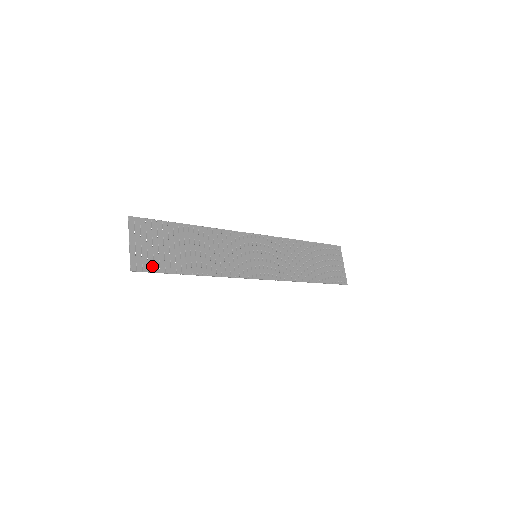
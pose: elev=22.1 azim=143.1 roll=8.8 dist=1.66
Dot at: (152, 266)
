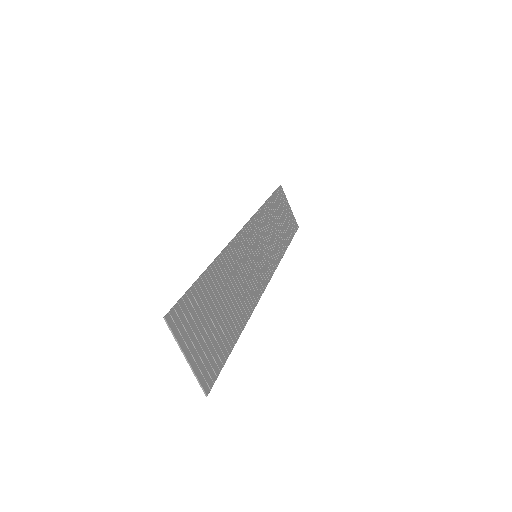
Dot at: (215, 365)
